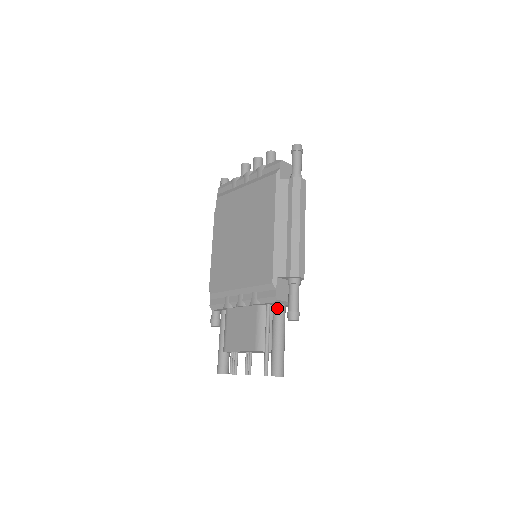
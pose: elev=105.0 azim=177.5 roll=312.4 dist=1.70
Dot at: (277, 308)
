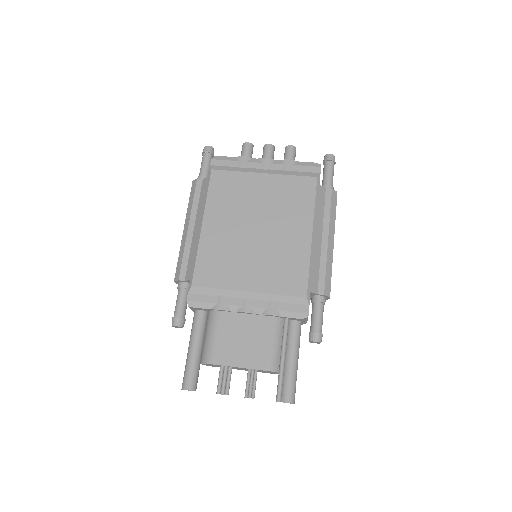
Dot at: (298, 325)
